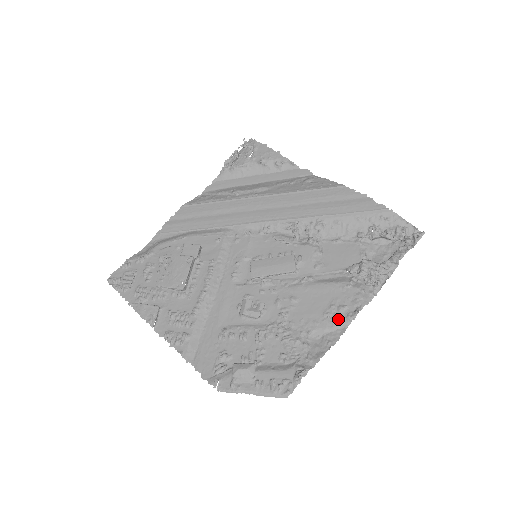
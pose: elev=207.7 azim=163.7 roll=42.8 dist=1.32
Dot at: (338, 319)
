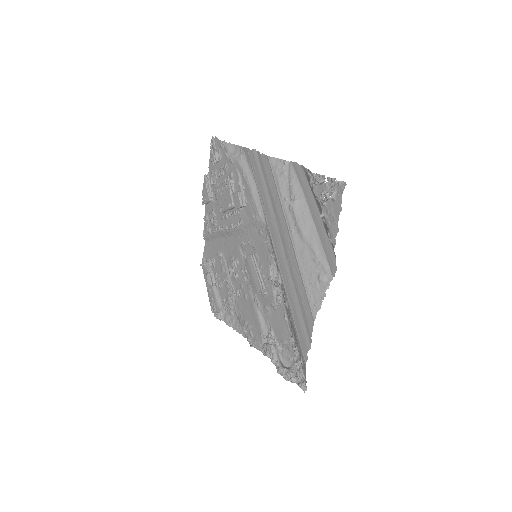
Dot at: (245, 332)
